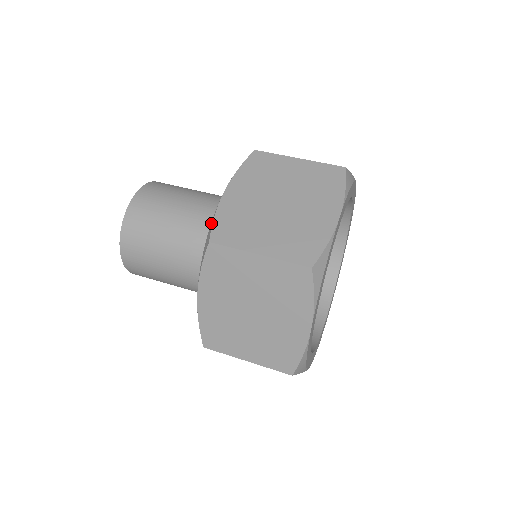
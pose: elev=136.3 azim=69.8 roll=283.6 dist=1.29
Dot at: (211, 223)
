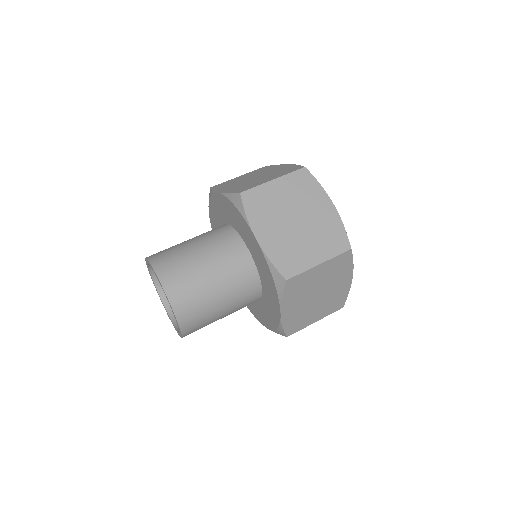
Dot at: (228, 197)
